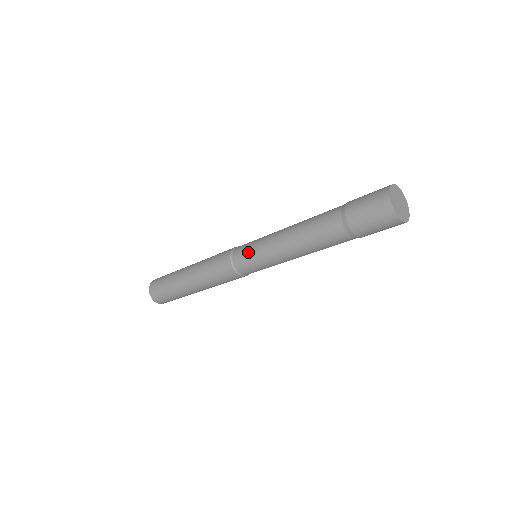
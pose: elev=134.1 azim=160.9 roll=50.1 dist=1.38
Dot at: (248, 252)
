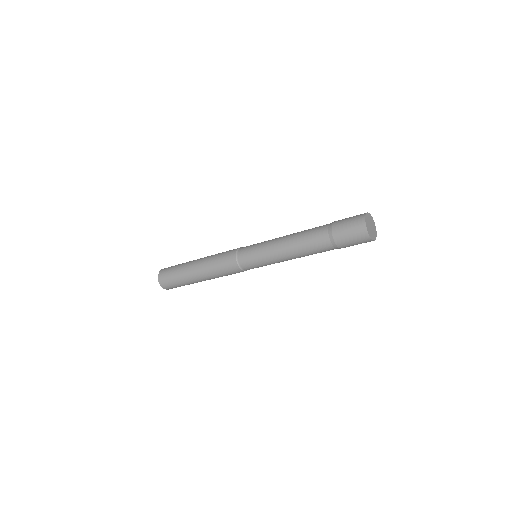
Dot at: (253, 246)
